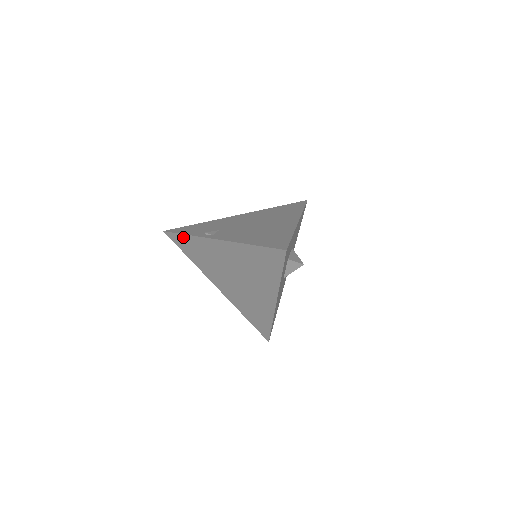
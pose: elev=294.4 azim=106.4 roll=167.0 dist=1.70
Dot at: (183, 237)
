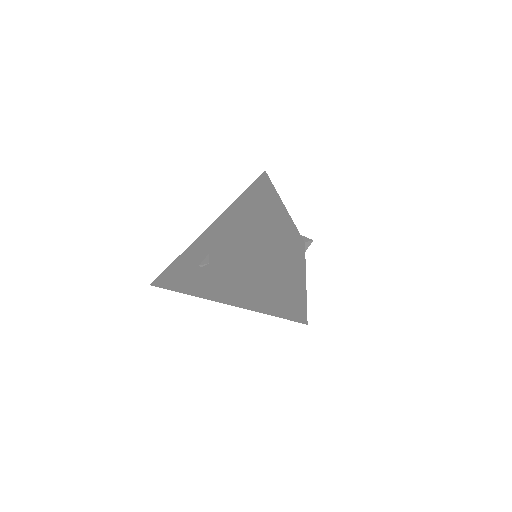
Dot at: (176, 281)
